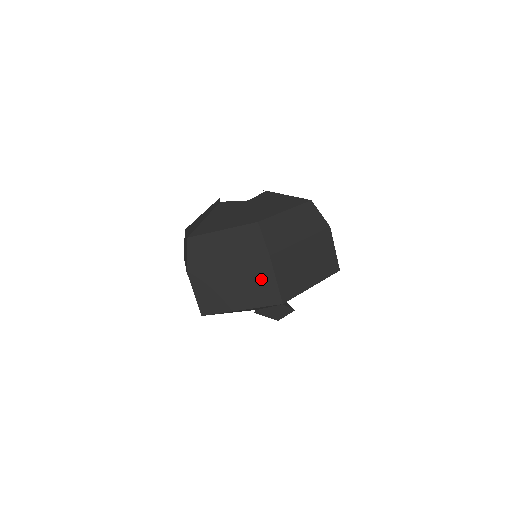
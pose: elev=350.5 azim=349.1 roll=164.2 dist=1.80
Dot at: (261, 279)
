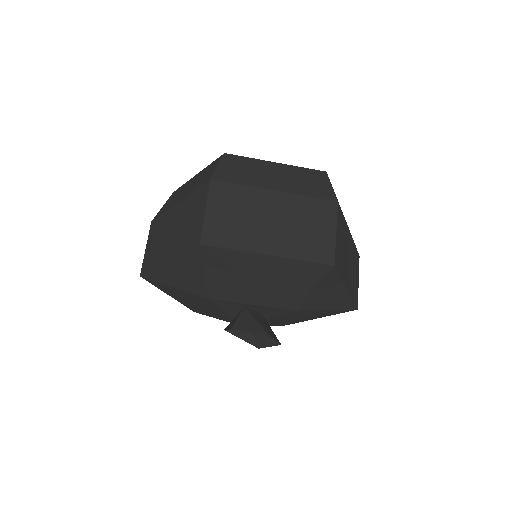
Dot at: (194, 213)
